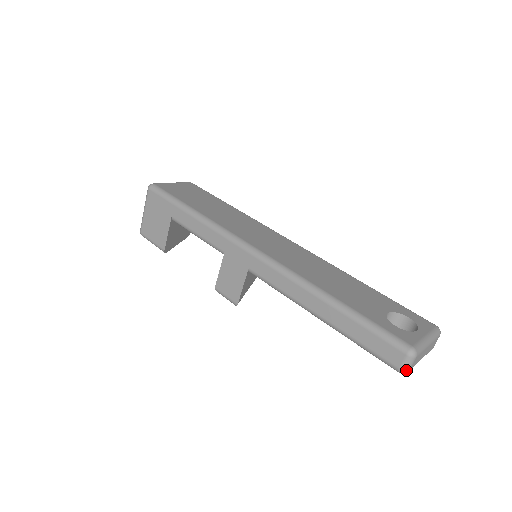
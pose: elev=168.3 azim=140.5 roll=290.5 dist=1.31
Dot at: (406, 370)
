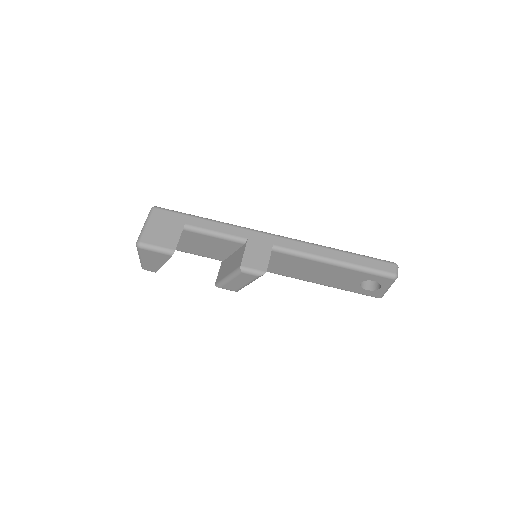
Dot at: occluded
